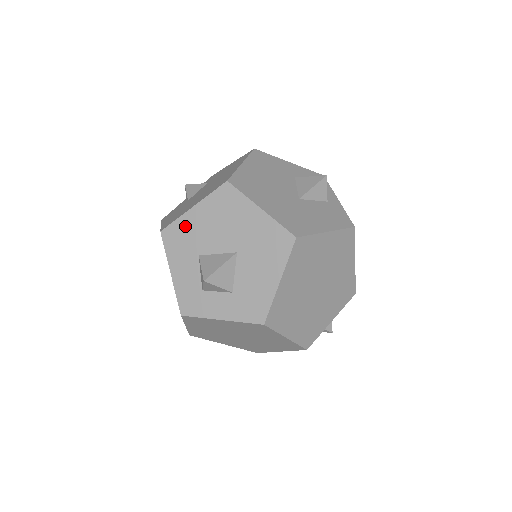
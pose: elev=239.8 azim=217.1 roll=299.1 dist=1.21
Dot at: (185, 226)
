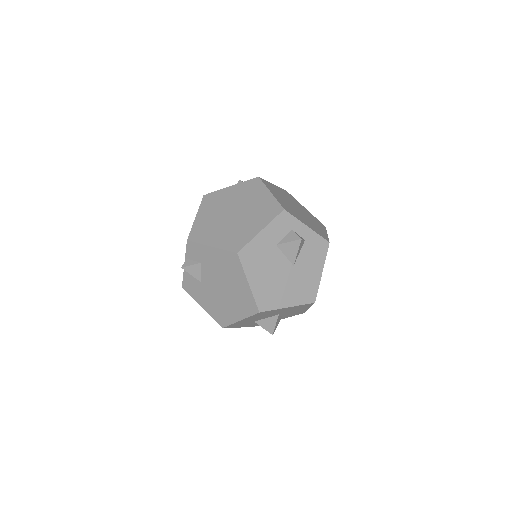
Dot at: (239, 323)
